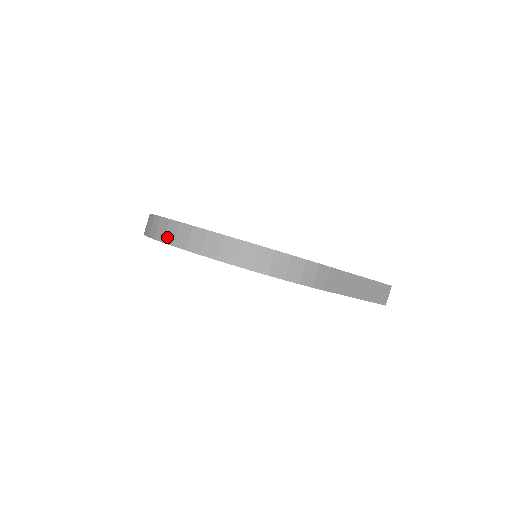
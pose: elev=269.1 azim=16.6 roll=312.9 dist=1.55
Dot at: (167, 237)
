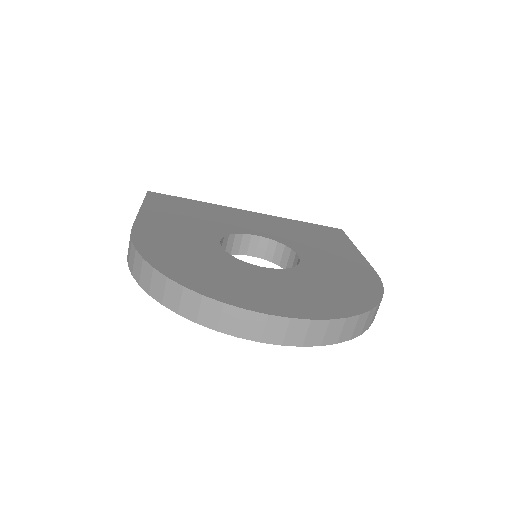
Dot at: (291, 339)
